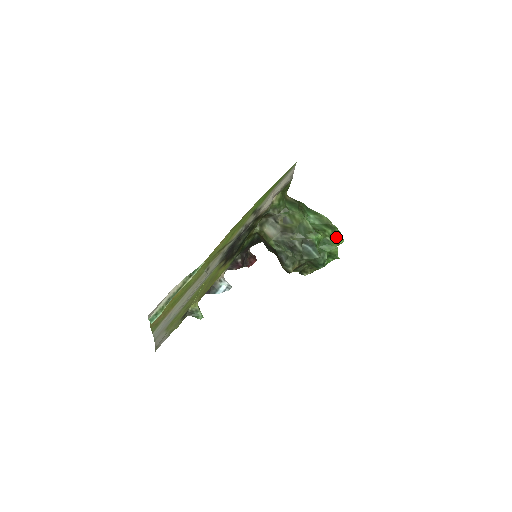
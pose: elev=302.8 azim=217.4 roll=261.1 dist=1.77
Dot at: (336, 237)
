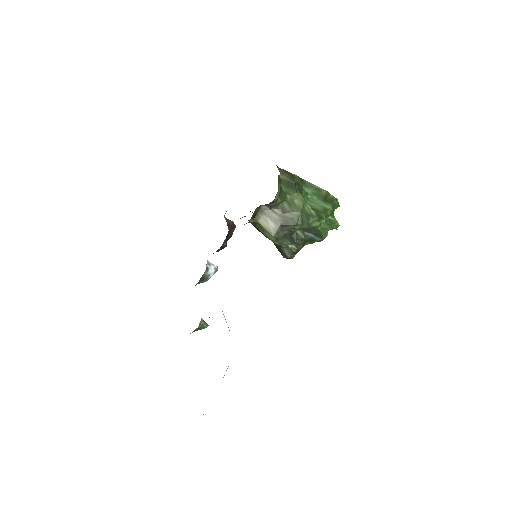
Dot at: (334, 208)
